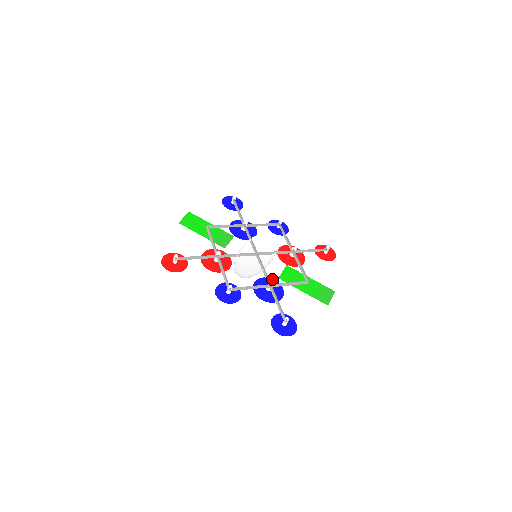
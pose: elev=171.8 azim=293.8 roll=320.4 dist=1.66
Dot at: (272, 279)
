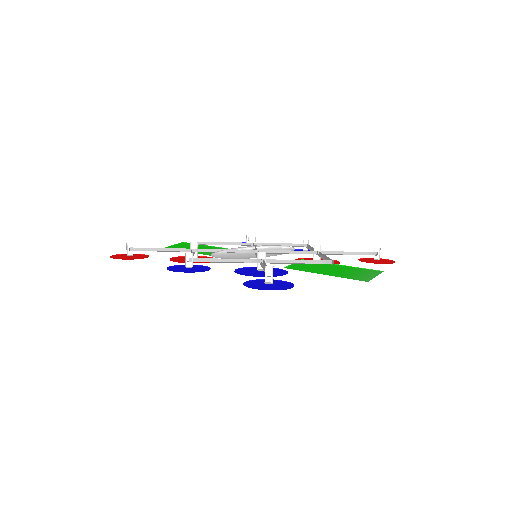
Dot at: (273, 268)
